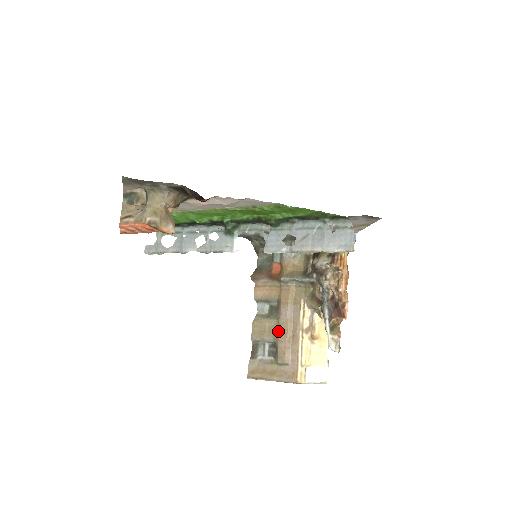
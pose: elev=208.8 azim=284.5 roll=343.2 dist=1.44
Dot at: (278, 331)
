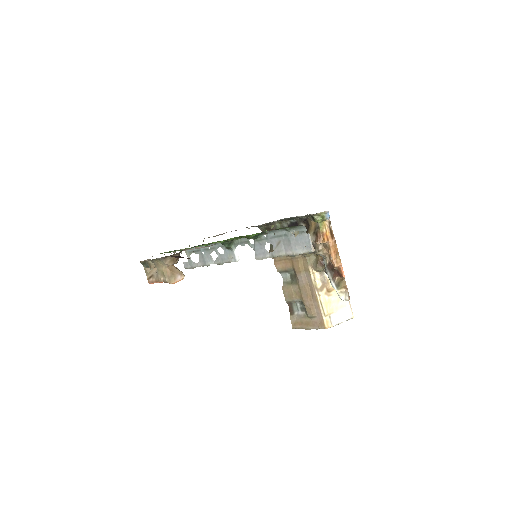
Dot at: (301, 294)
